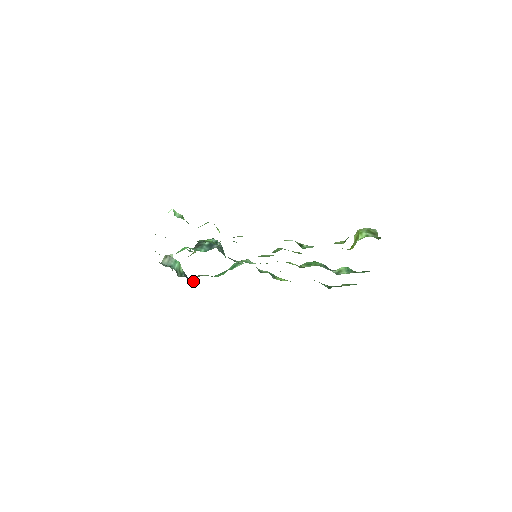
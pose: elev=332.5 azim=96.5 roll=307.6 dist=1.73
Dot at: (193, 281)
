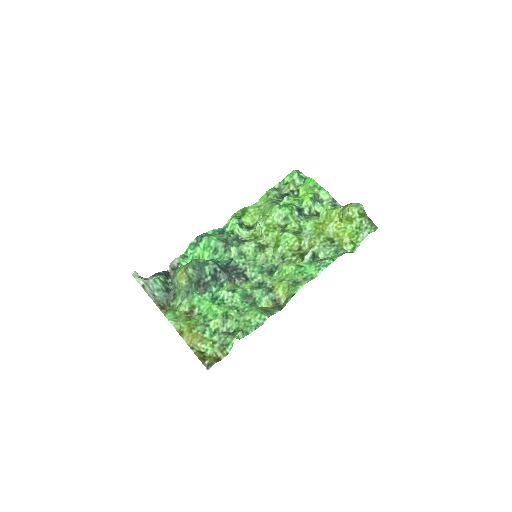
Dot at: (171, 272)
